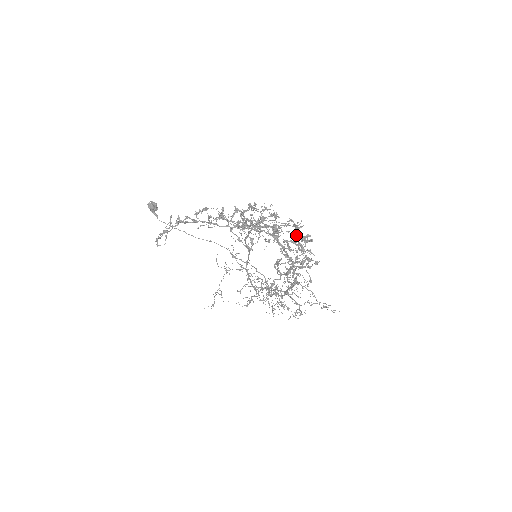
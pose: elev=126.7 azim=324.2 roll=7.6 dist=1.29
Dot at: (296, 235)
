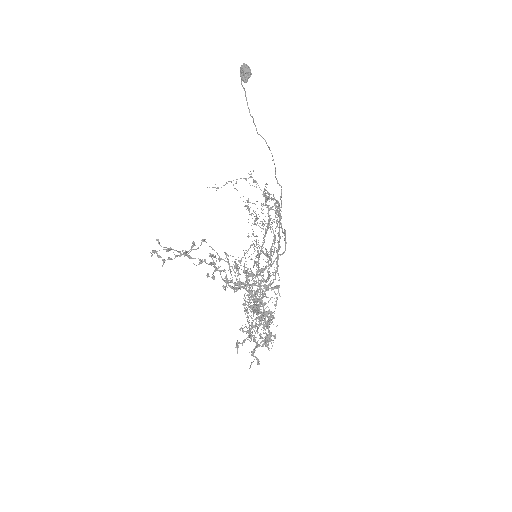
Dot at: (254, 351)
